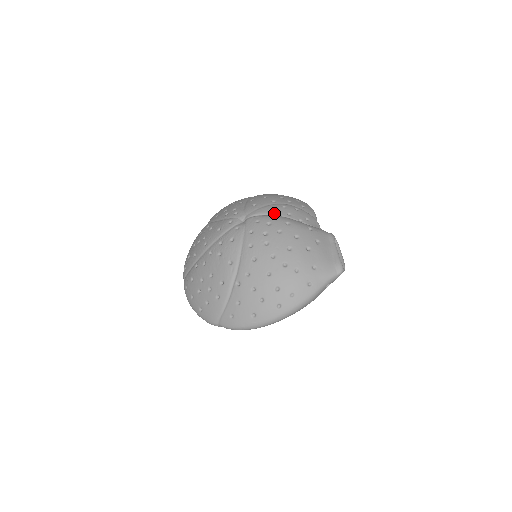
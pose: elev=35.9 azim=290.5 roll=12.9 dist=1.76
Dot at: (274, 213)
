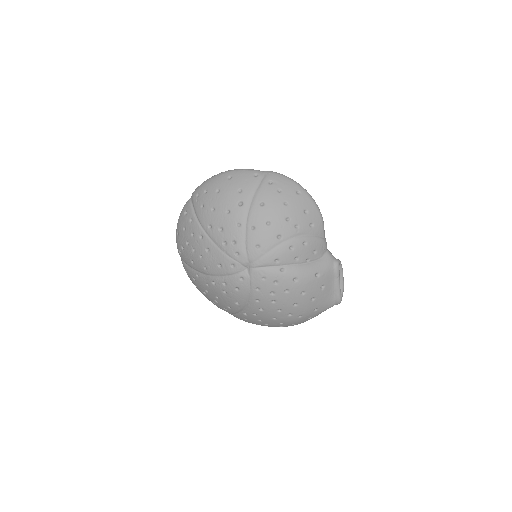
Dot at: (281, 263)
